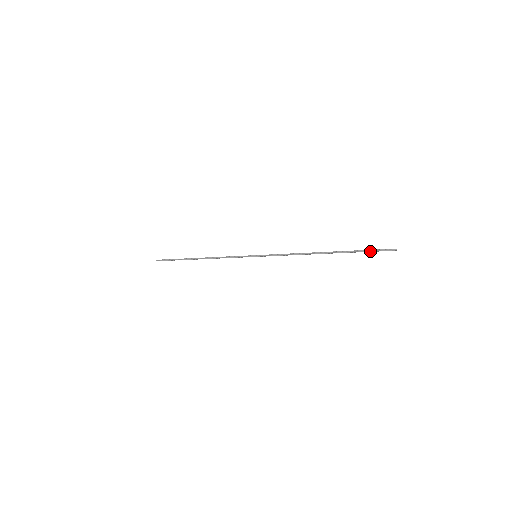
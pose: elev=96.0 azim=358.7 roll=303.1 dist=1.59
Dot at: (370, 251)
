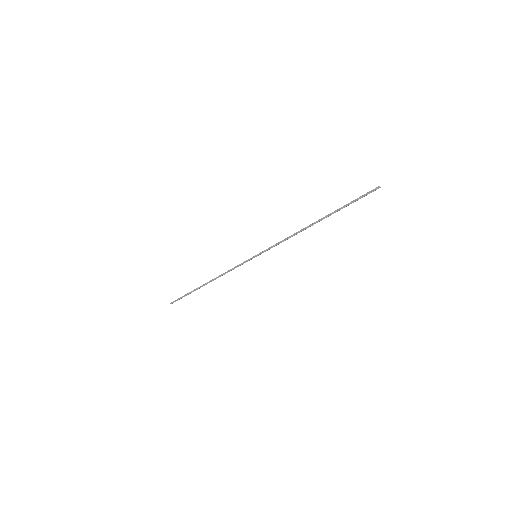
Dot at: (356, 200)
